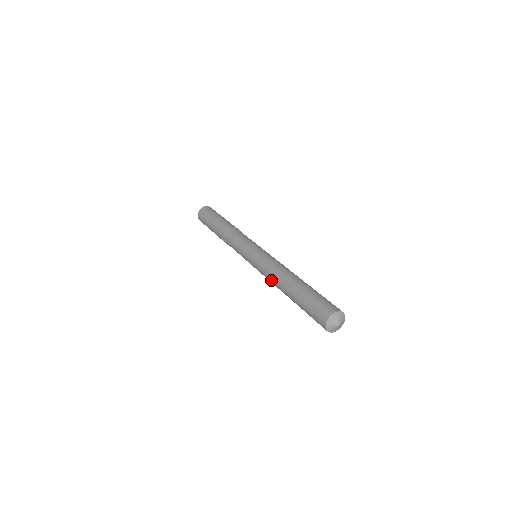
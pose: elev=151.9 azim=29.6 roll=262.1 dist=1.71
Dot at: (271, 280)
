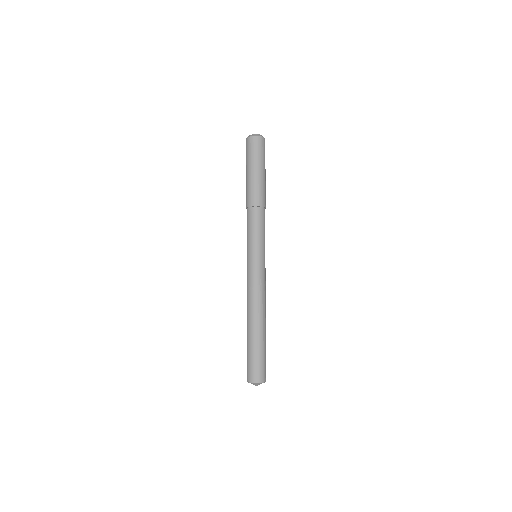
Dot at: occluded
